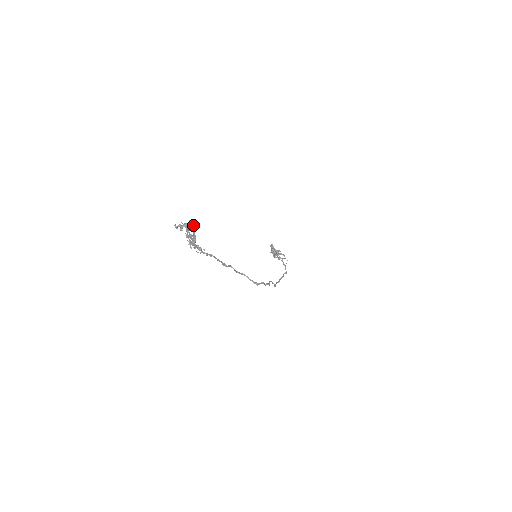
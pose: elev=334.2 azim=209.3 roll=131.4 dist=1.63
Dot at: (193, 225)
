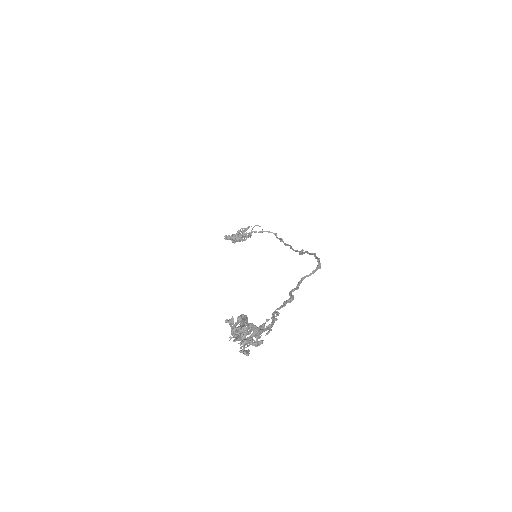
Dot at: (238, 318)
